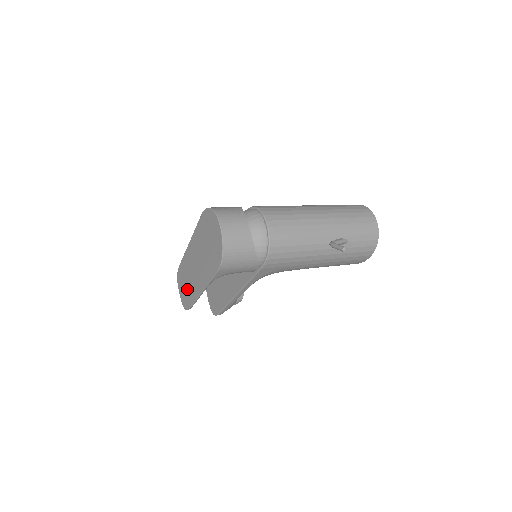
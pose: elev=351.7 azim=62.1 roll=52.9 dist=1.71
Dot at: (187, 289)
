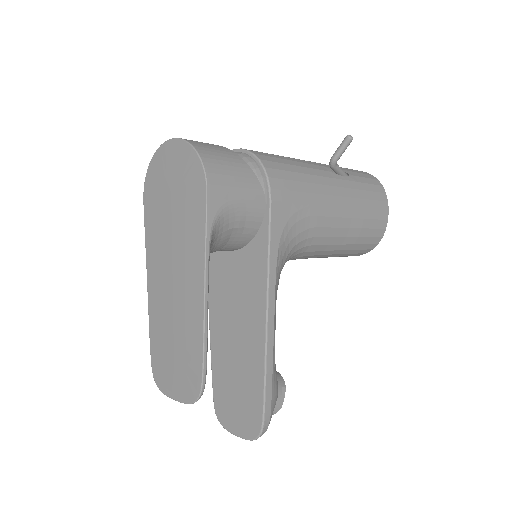
Dot at: (181, 352)
